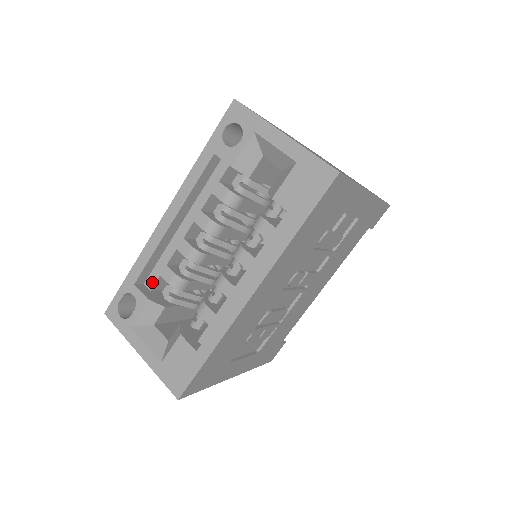
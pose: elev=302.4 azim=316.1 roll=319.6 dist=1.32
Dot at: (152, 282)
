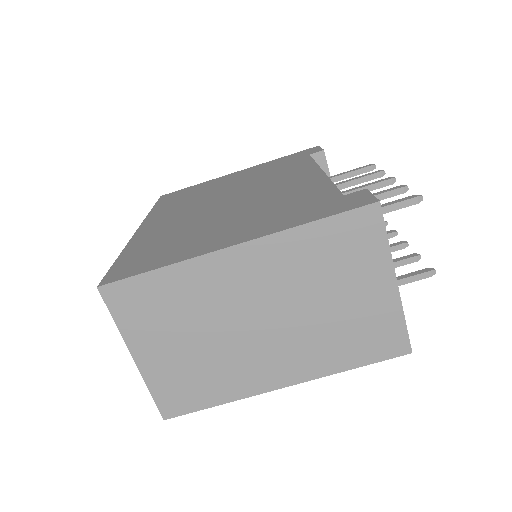
Dot at: occluded
